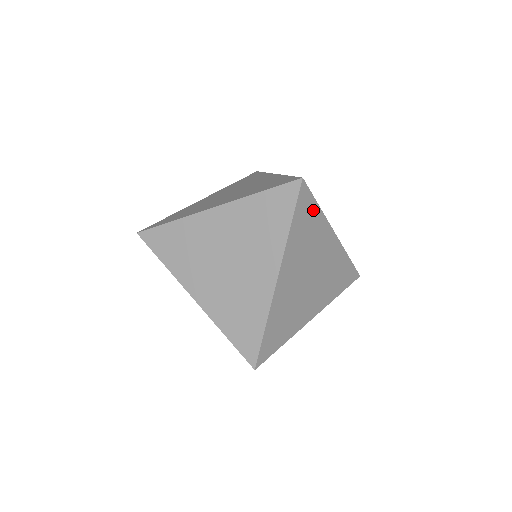
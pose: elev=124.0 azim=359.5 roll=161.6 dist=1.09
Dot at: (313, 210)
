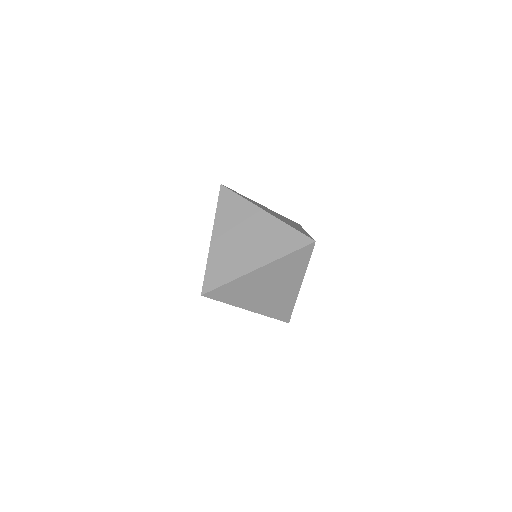
Dot at: (304, 261)
